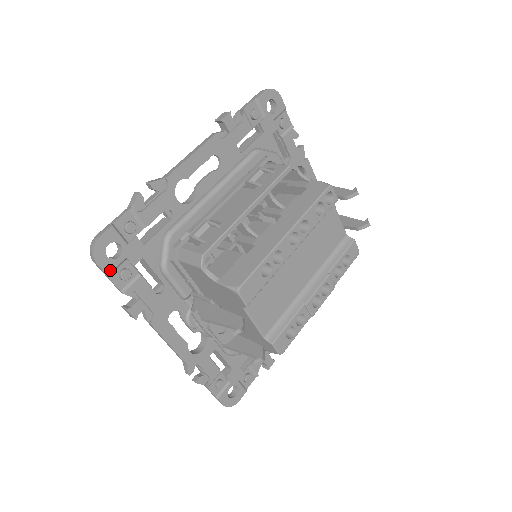
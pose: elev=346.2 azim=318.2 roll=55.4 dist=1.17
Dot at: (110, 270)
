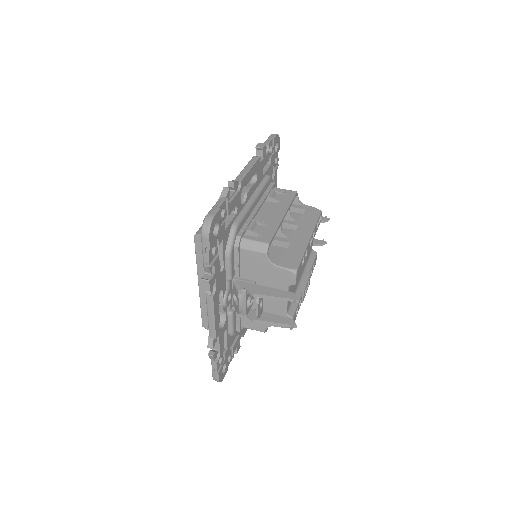
Dot at: (212, 245)
